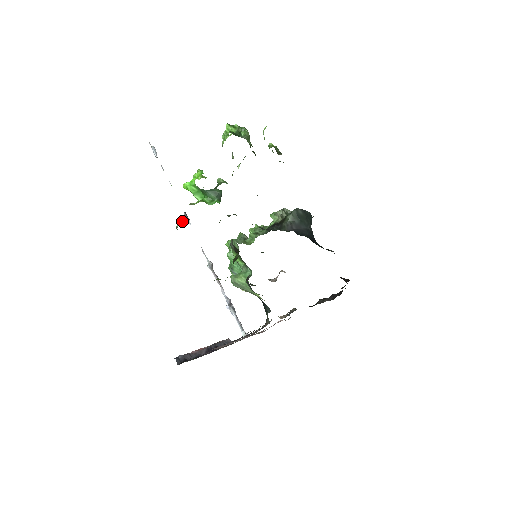
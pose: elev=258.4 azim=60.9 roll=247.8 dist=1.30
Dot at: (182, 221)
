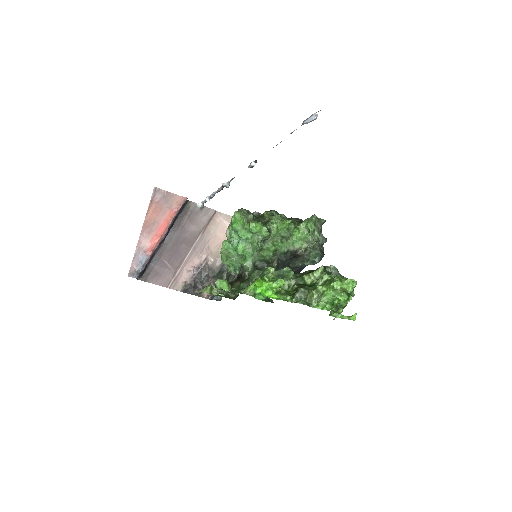
Dot at: (226, 283)
